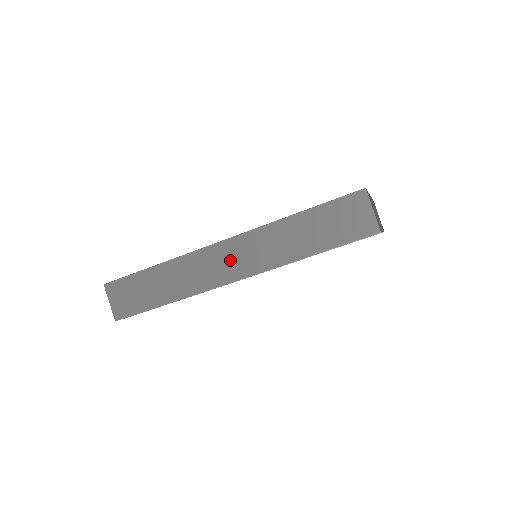
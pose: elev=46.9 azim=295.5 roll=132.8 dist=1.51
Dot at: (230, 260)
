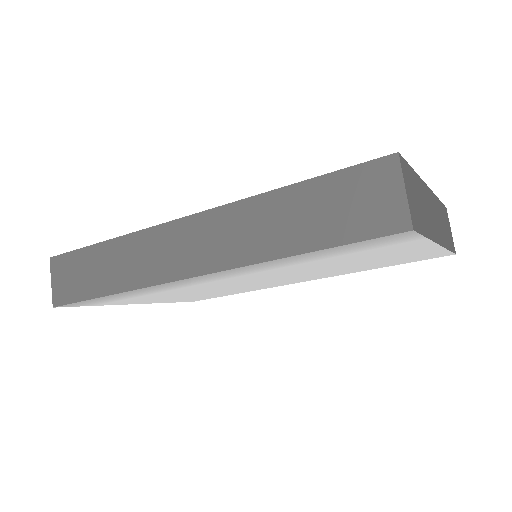
Dot at: (189, 246)
